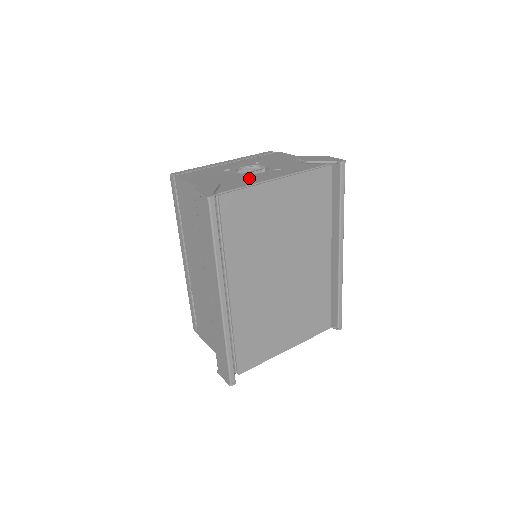
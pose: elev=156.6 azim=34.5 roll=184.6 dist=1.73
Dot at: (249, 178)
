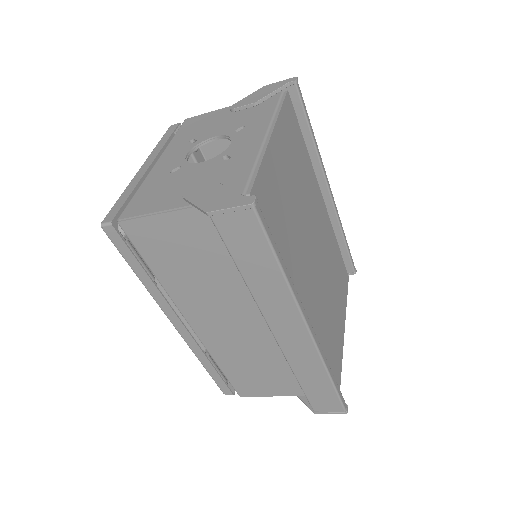
Dot at: (233, 156)
